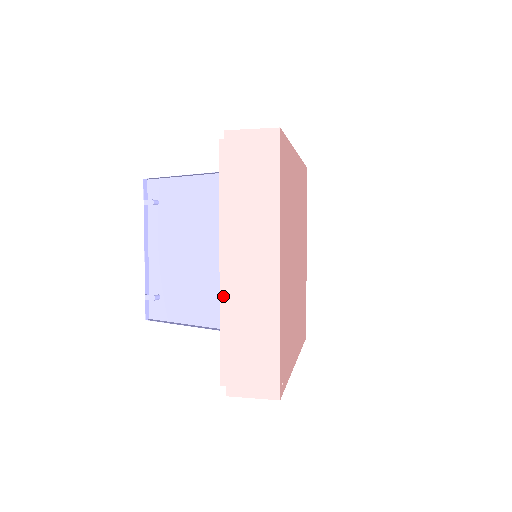
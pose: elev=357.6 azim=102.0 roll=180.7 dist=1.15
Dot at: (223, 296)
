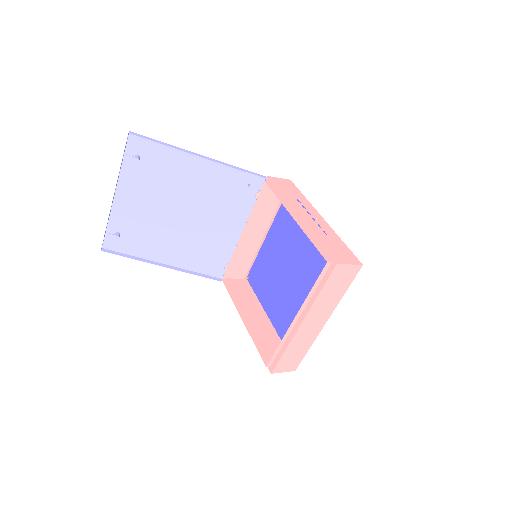
Dot at: (288, 332)
